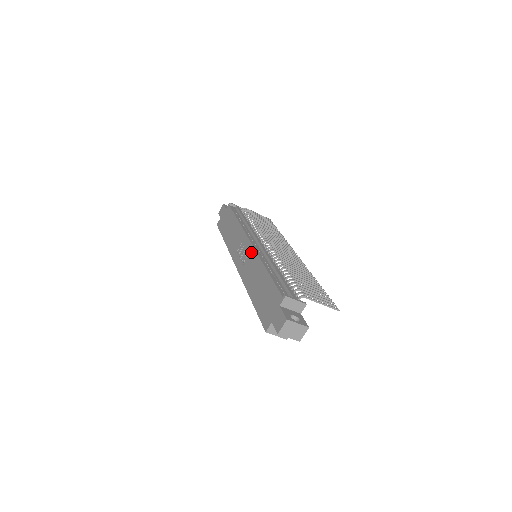
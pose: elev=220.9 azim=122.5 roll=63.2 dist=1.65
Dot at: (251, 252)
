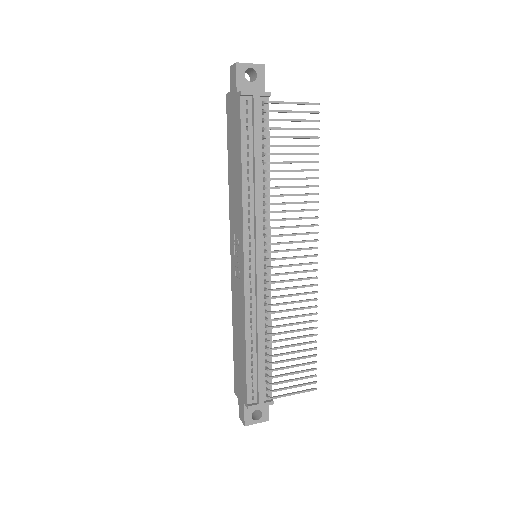
Dot at: (241, 282)
